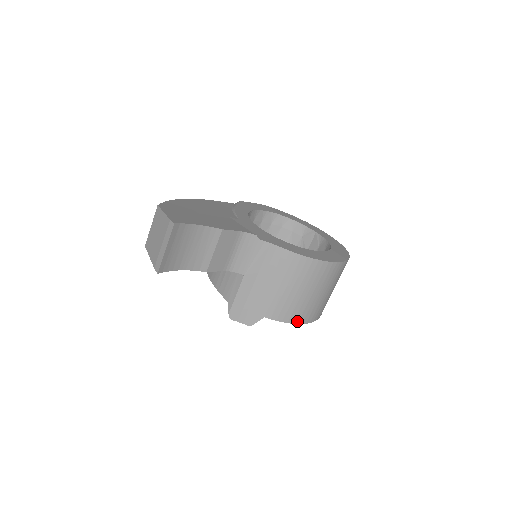
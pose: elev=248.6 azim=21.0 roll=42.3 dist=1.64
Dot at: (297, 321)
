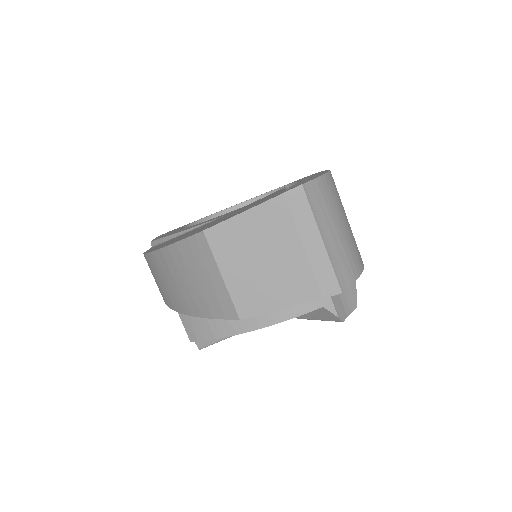
Dot at: occluded
